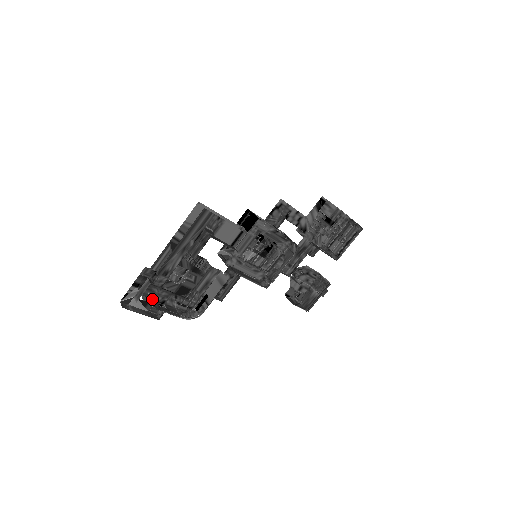
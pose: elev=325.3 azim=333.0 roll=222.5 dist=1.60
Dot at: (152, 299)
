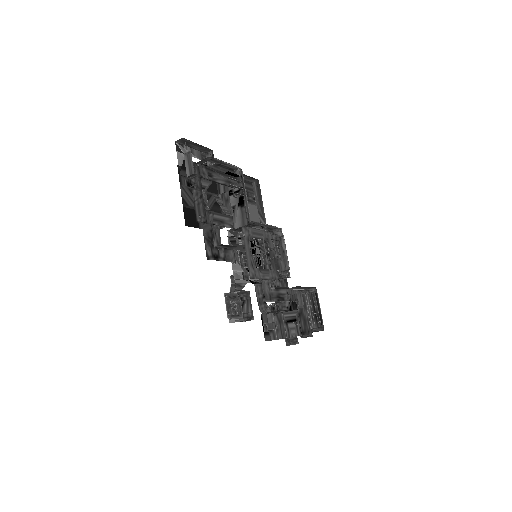
Dot at: occluded
